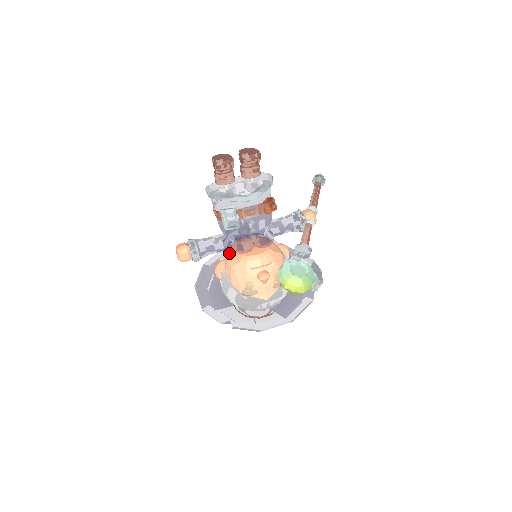
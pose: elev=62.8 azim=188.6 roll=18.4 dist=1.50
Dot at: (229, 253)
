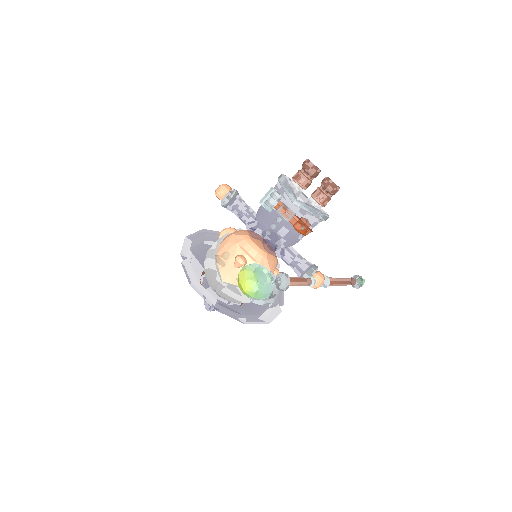
Dot at: occluded
